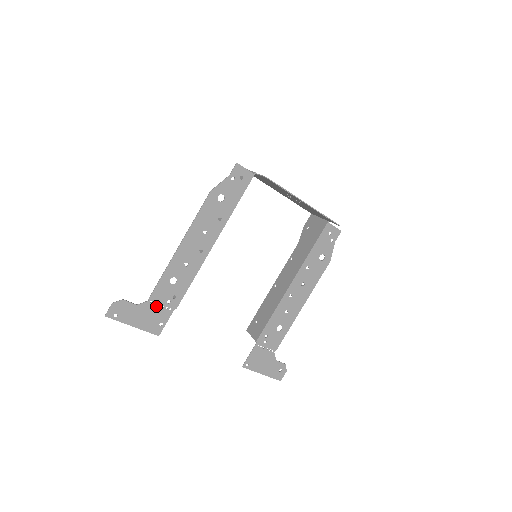
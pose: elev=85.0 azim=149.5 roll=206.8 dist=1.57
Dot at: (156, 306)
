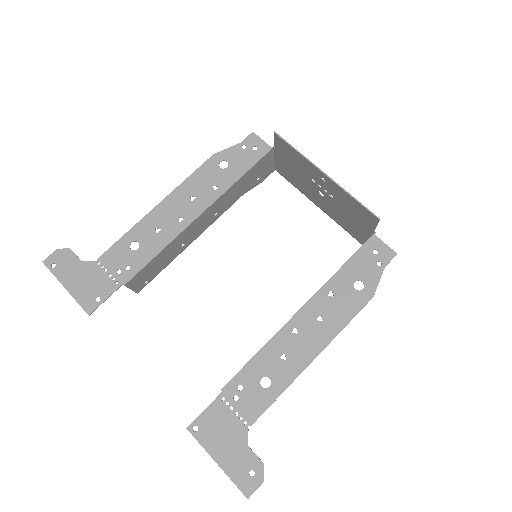
Dot at: (102, 271)
